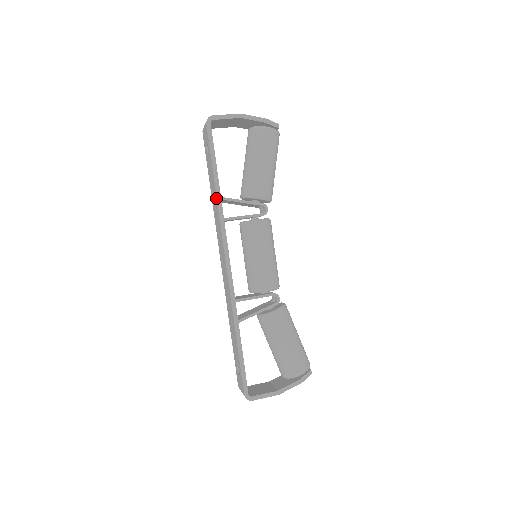
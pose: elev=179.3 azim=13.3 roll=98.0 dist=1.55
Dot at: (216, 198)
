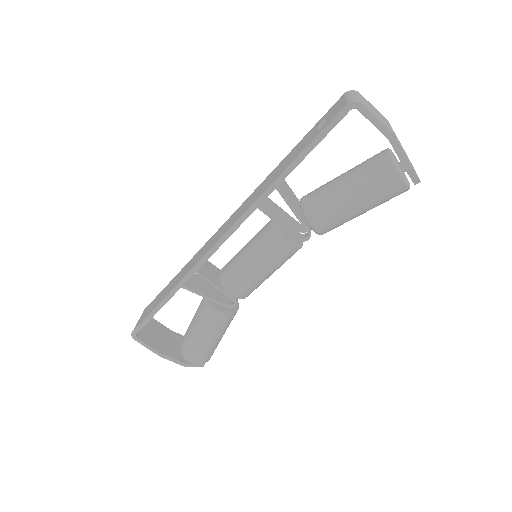
Dot at: (271, 183)
